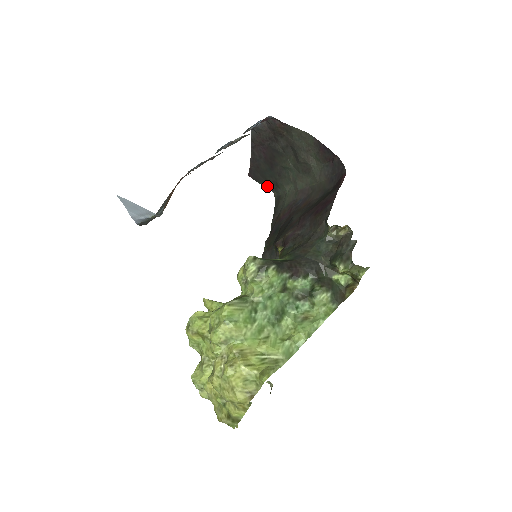
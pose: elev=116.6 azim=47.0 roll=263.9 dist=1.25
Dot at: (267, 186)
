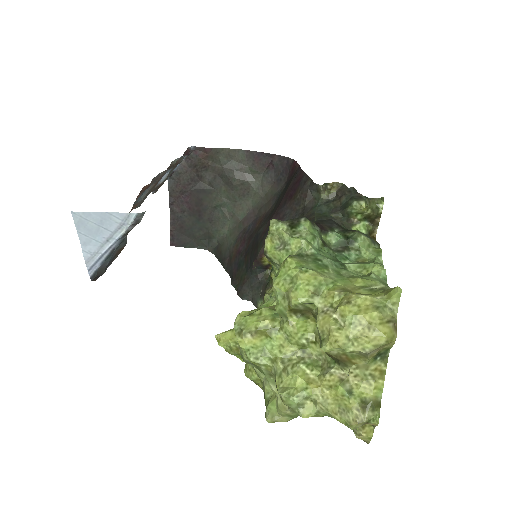
Dot at: (197, 246)
